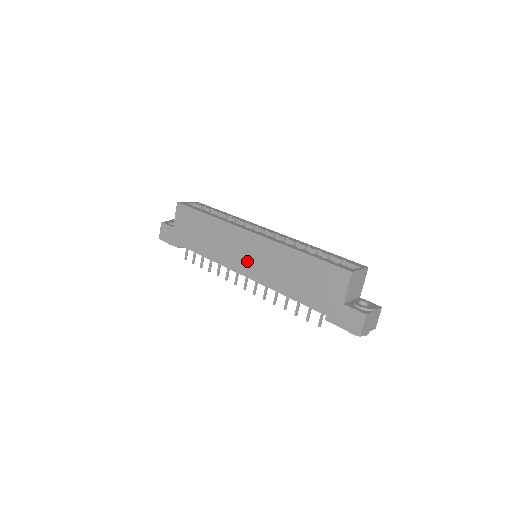
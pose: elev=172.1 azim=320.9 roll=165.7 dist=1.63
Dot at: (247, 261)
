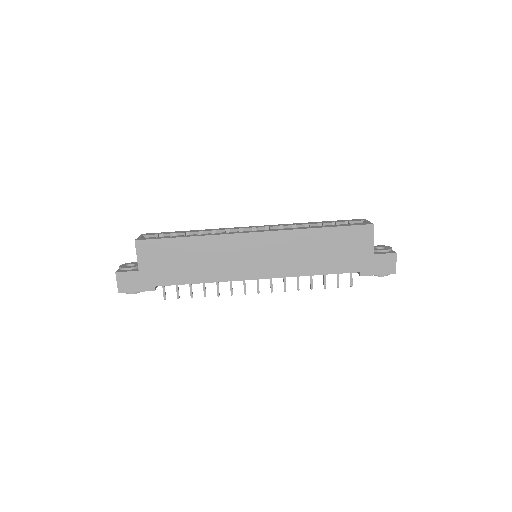
Dot at: (258, 263)
